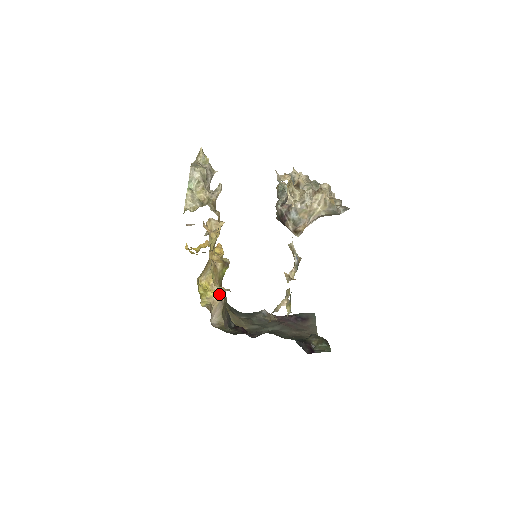
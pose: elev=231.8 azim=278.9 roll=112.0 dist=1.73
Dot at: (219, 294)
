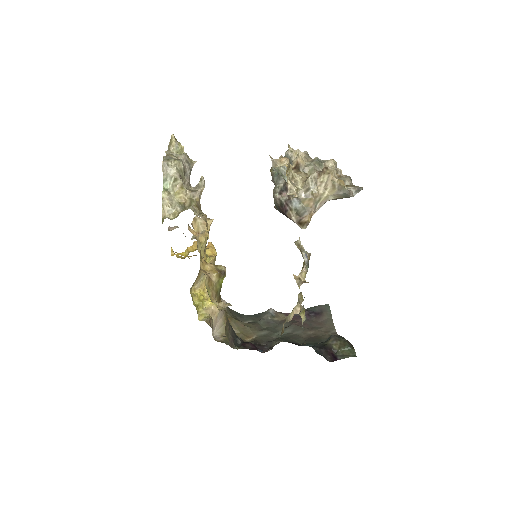
Dot at: (219, 309)
